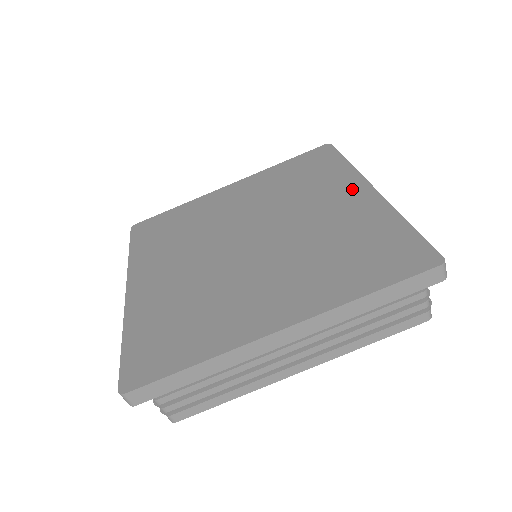
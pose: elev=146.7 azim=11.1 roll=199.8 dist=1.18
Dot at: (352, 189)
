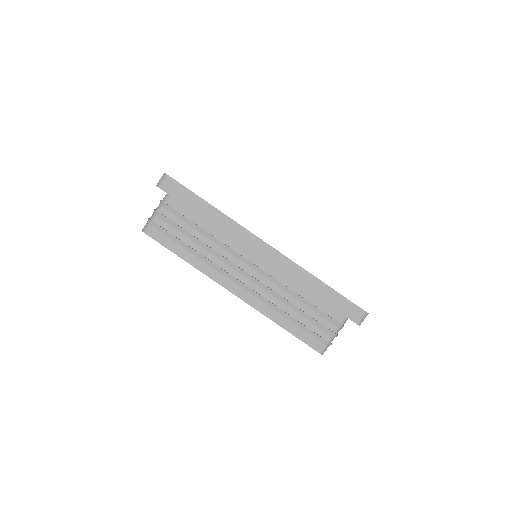
Dot at: occluded
